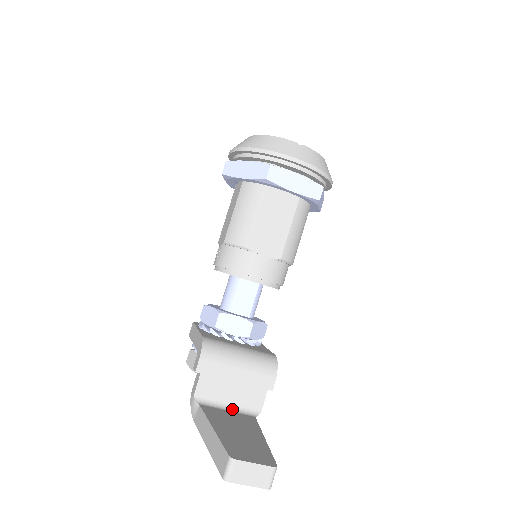
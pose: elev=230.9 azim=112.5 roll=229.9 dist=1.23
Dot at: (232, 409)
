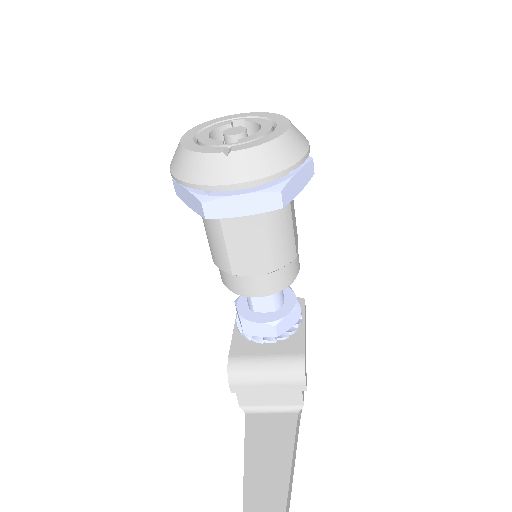
Dot at: (276, 409)
